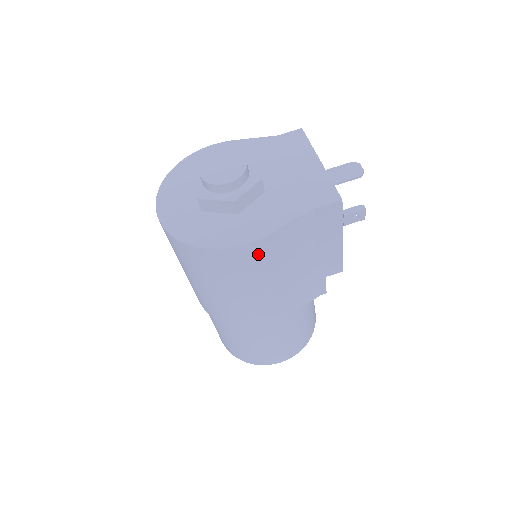
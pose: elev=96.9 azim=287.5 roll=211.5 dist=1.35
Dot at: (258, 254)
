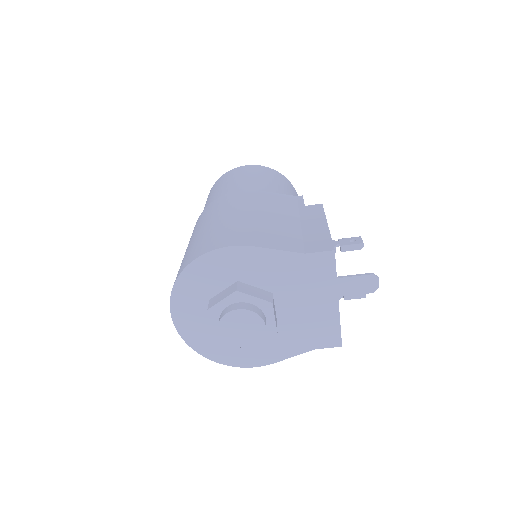
Dot at: occluded
